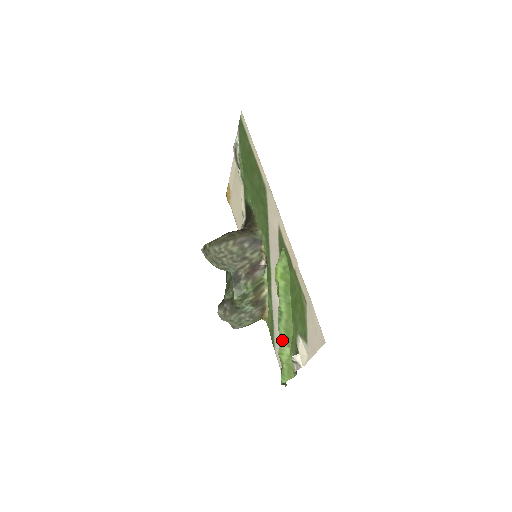
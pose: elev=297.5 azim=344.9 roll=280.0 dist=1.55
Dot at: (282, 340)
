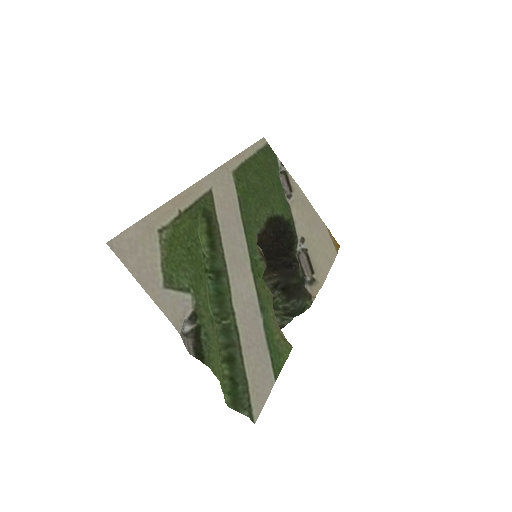
Dot at: occluded
